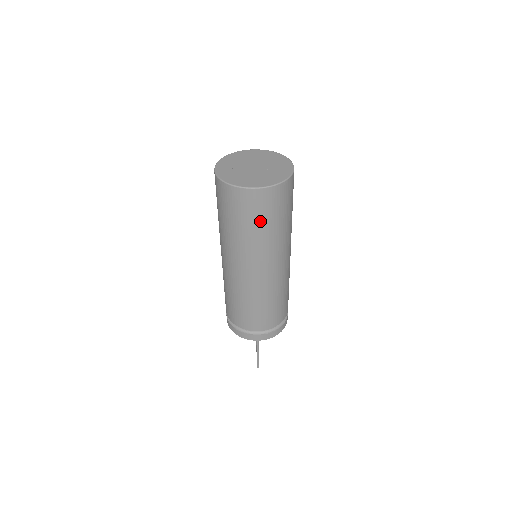
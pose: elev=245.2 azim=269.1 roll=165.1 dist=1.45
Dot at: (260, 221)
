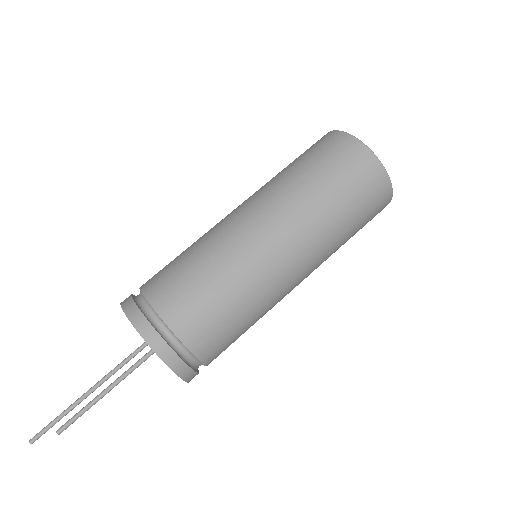
Dot at: (351, 200)
